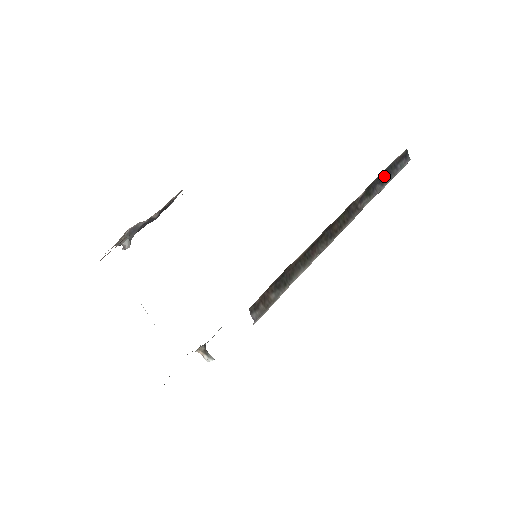
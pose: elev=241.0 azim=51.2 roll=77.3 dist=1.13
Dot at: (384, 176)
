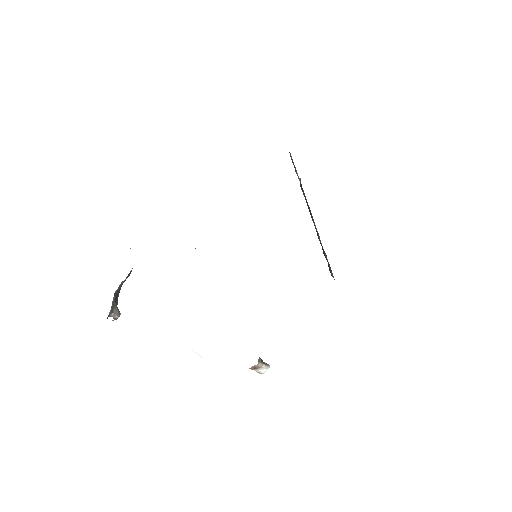
Dot at: occluded
